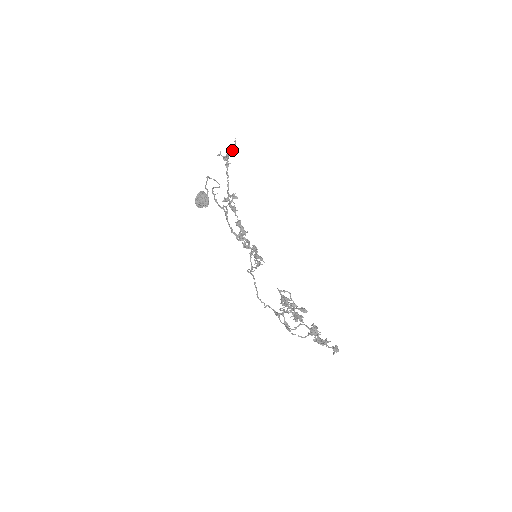
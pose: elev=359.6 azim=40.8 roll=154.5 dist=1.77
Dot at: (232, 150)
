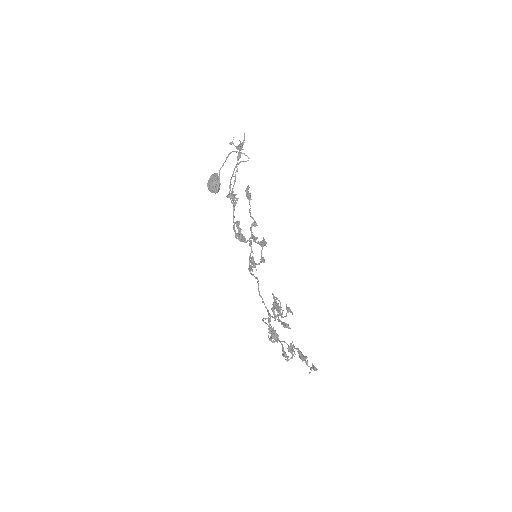
Dot at: (240, 145)
